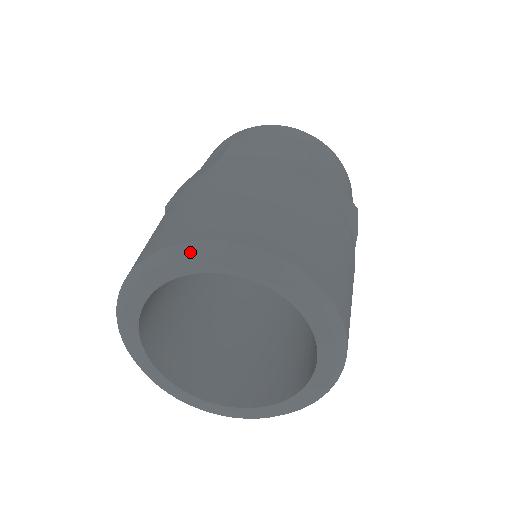
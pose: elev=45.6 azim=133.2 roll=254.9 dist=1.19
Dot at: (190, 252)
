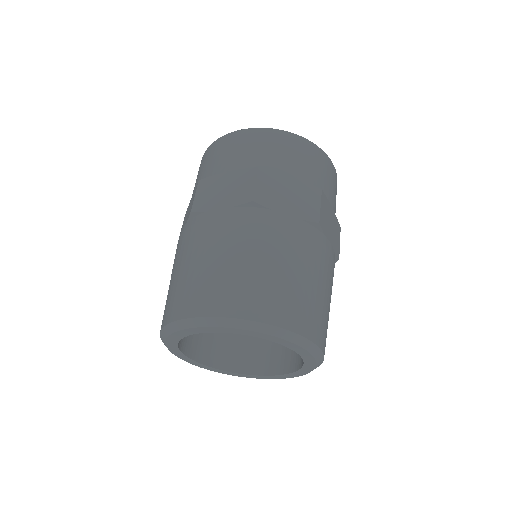
Dot at: (242, 326)
